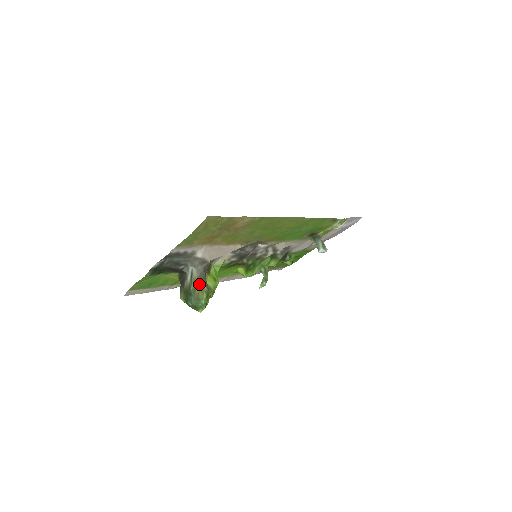
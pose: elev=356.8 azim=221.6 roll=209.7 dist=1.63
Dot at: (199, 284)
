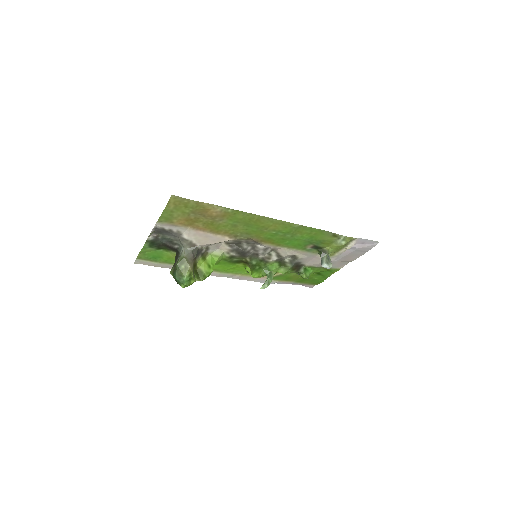
Dot at: (184, 262)
